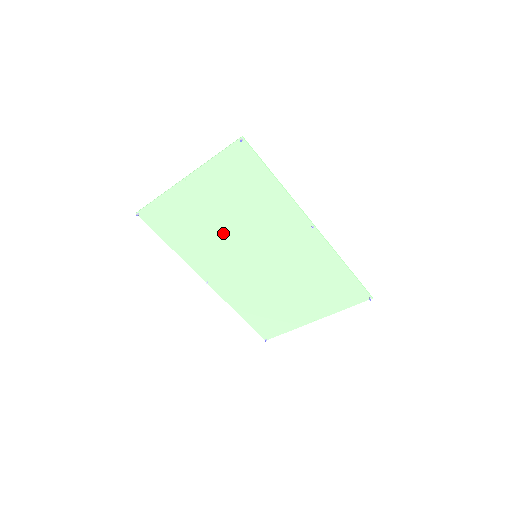
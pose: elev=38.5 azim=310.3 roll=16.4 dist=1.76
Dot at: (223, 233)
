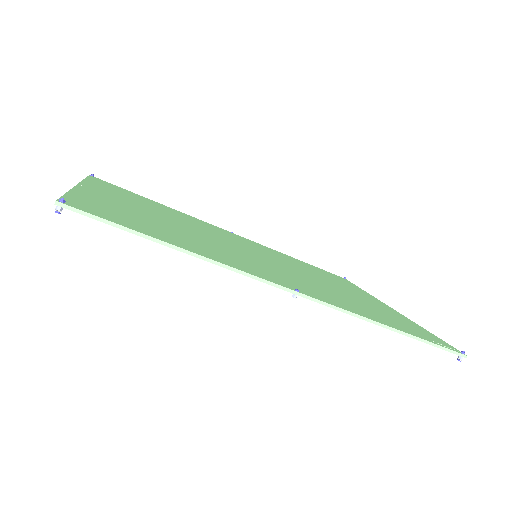
Dot at: occluded
